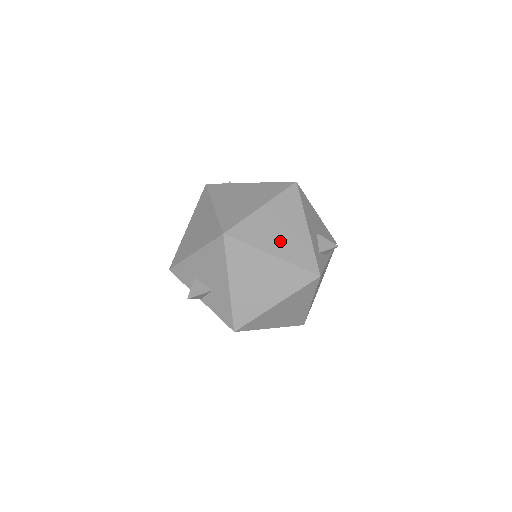
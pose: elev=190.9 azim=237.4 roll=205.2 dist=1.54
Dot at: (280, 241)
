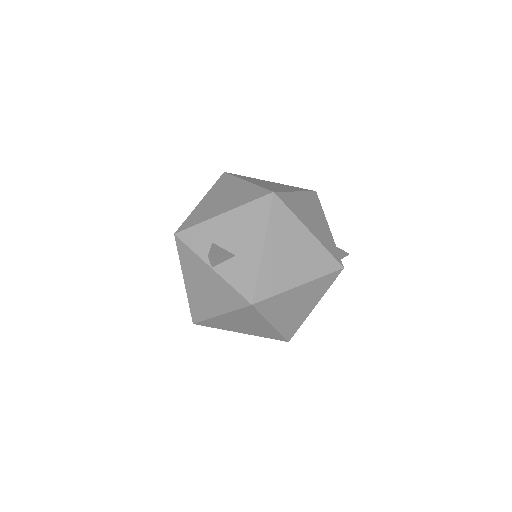
Dot at: (313, 224)
